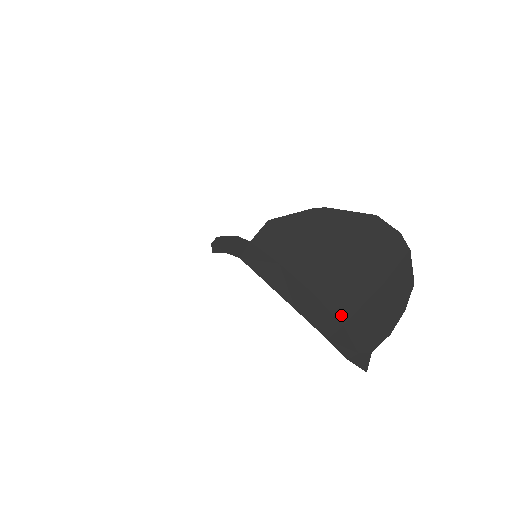
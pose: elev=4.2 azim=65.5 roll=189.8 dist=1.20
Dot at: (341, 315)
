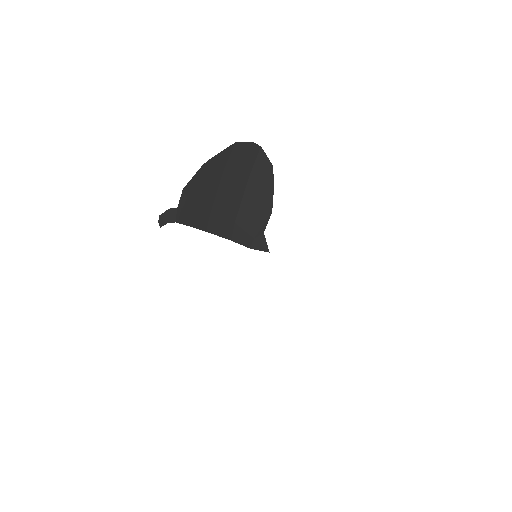
Dot at: (231, 216)
